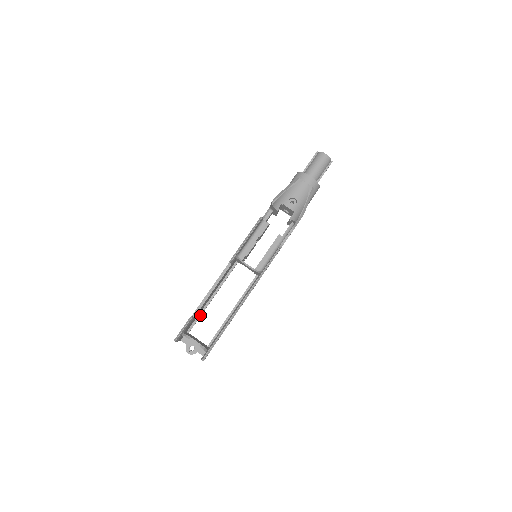
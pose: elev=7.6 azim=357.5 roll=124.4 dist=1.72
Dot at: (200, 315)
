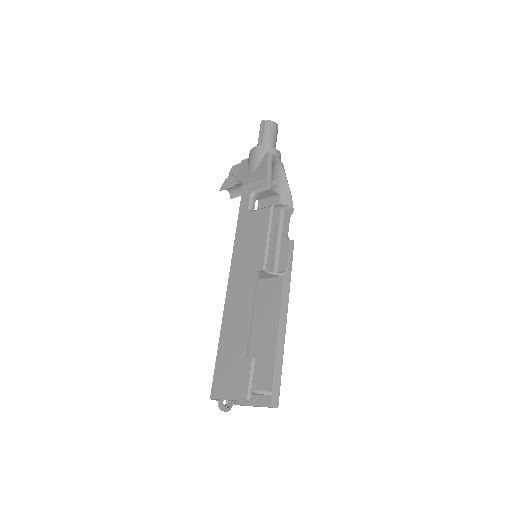
Dot at: occluded
